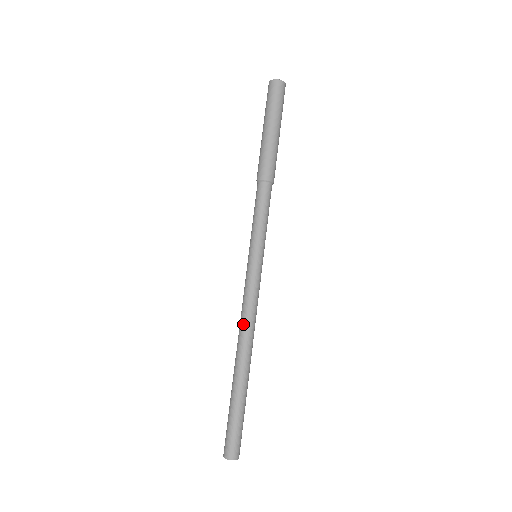
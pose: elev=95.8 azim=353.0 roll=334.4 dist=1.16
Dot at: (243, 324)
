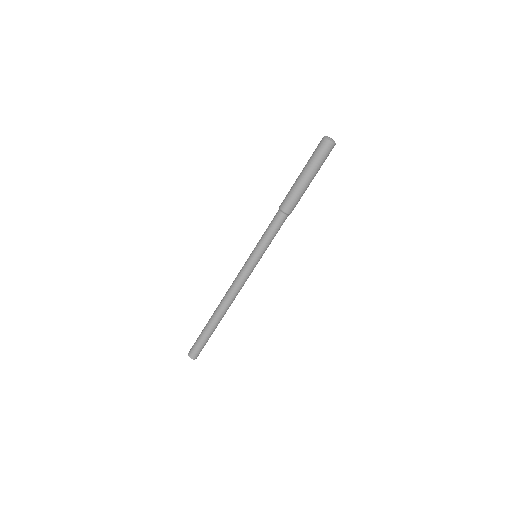
Dot at: (227, 291)
